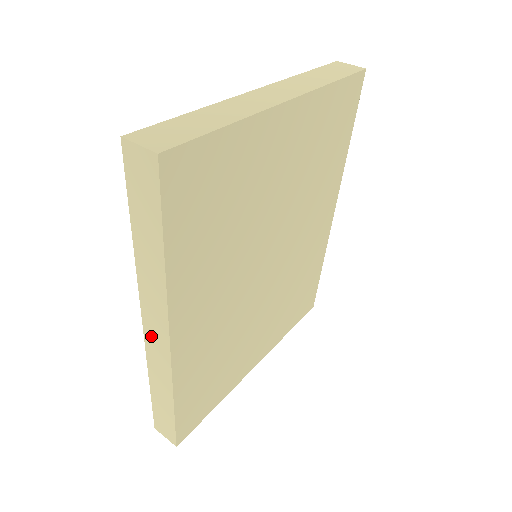
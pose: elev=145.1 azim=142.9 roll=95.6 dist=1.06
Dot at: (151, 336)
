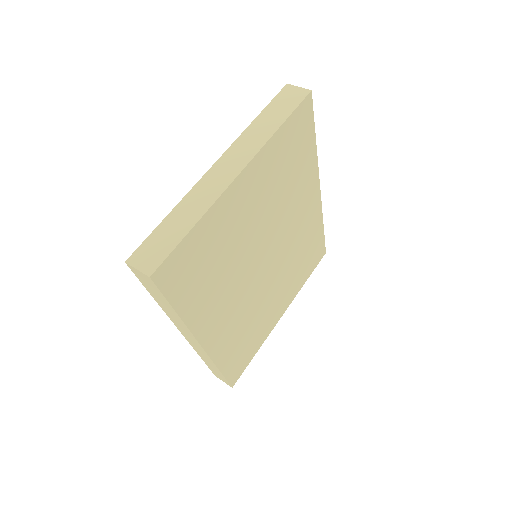
Dot at: (190, 341)
